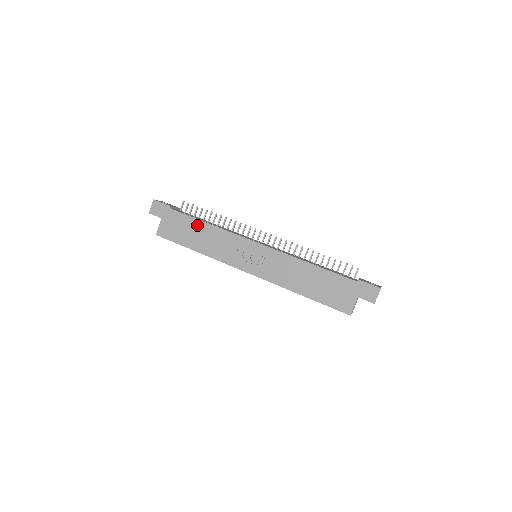
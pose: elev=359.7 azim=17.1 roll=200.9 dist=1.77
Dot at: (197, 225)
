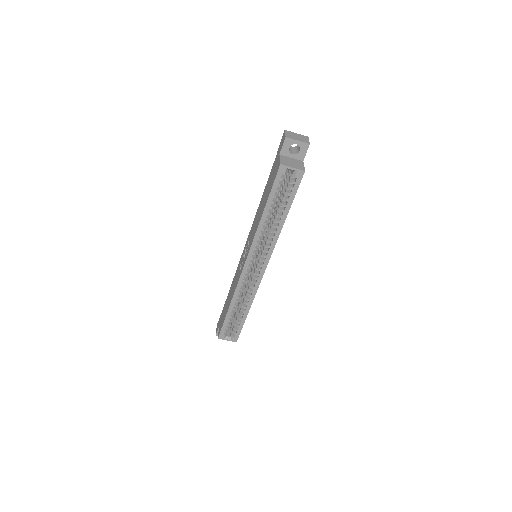
Dot at: (228, 296)
